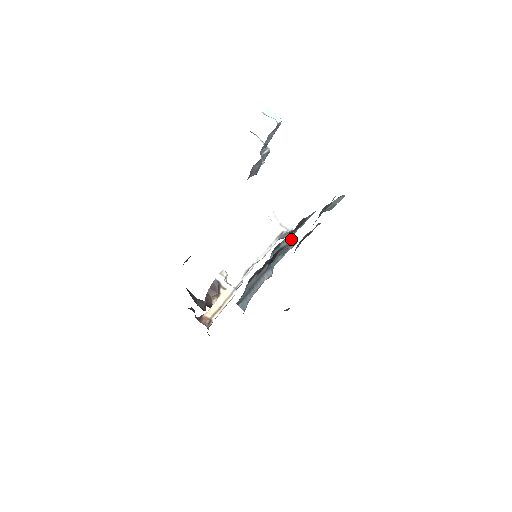
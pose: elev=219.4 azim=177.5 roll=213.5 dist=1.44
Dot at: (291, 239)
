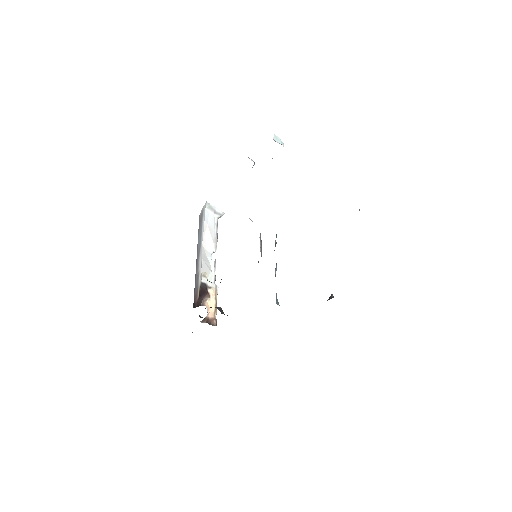
Dot at: (276, 234)
